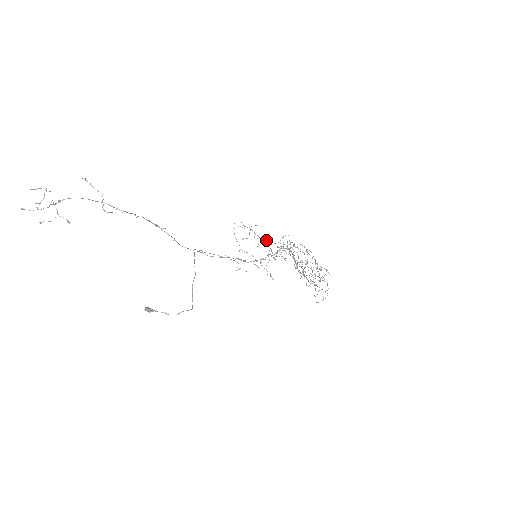
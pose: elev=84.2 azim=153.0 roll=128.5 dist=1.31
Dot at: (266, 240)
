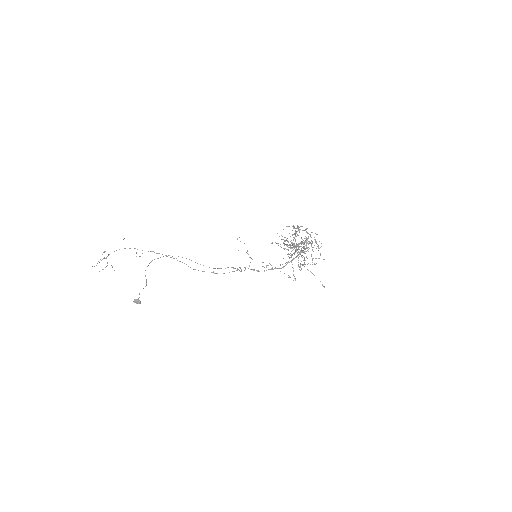
Dot at: (292, 254)
